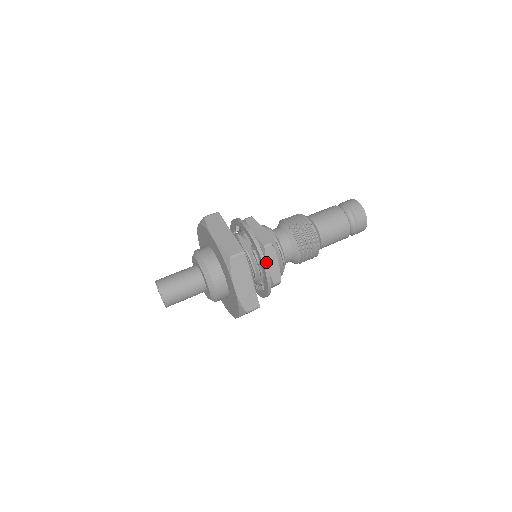
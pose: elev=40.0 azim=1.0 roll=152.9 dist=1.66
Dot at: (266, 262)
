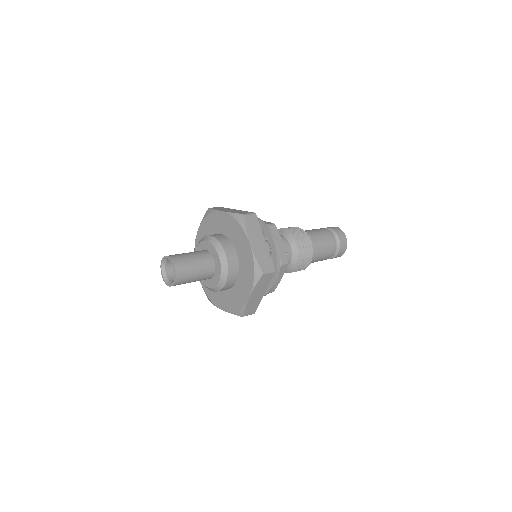
Dot at: occluded
